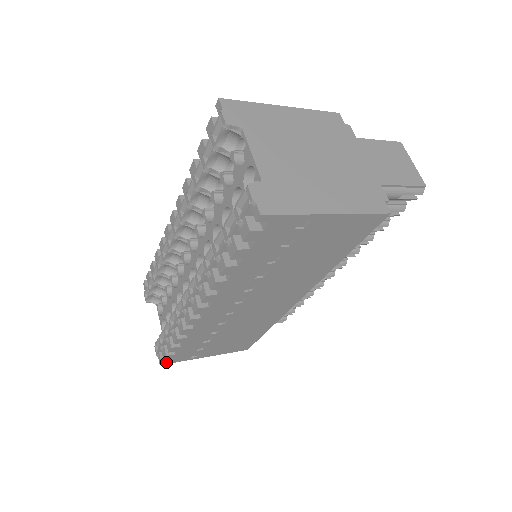
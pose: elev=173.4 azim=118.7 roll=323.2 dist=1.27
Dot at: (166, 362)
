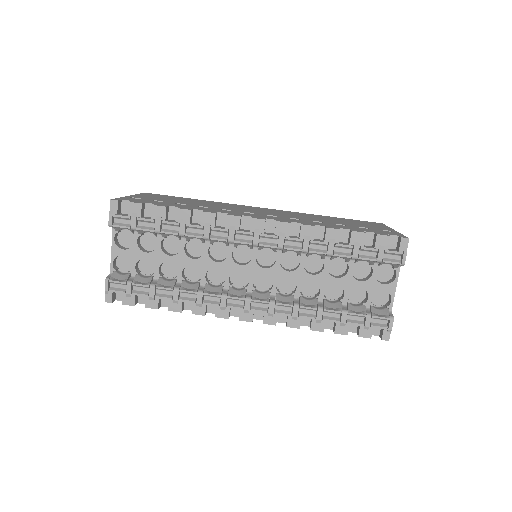
Dot at: (113, 301)
